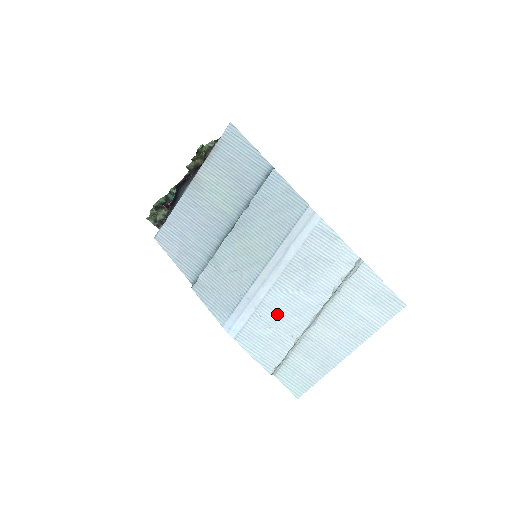
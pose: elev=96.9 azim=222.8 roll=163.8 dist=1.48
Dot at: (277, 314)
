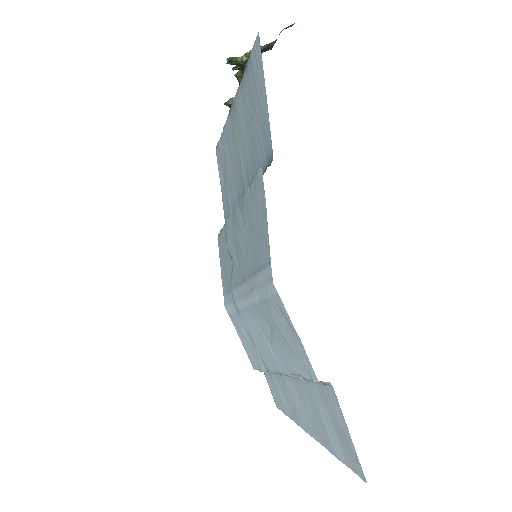
Dot at: (252, 335)
